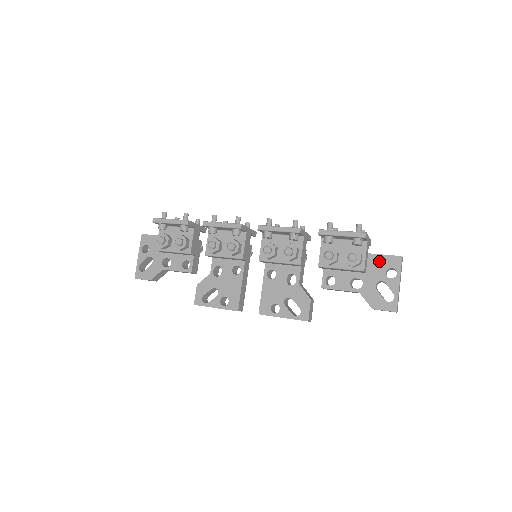
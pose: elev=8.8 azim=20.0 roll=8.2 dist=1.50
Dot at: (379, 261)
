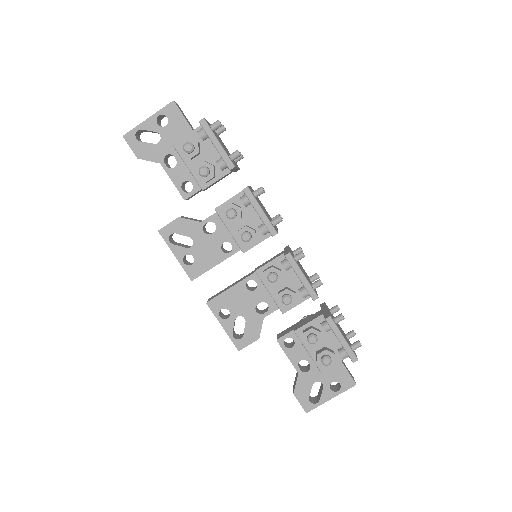
Dot at: (338, 370)
